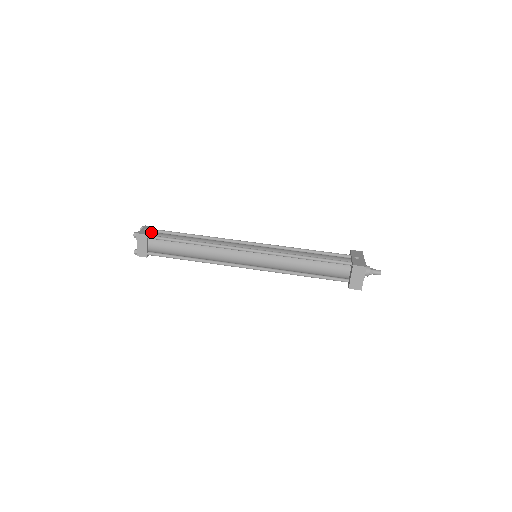
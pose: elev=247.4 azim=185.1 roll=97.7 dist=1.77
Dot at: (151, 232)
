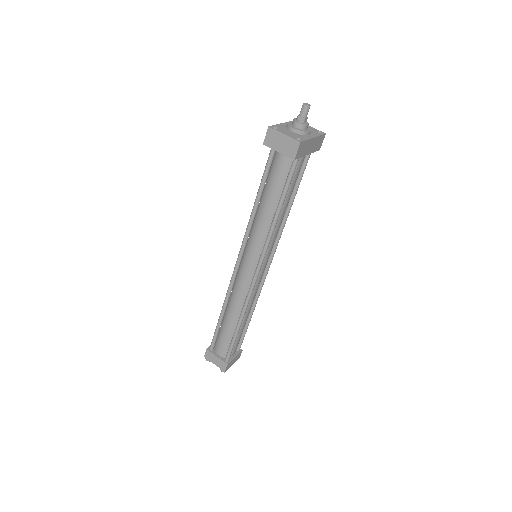
Dot at: occluded
